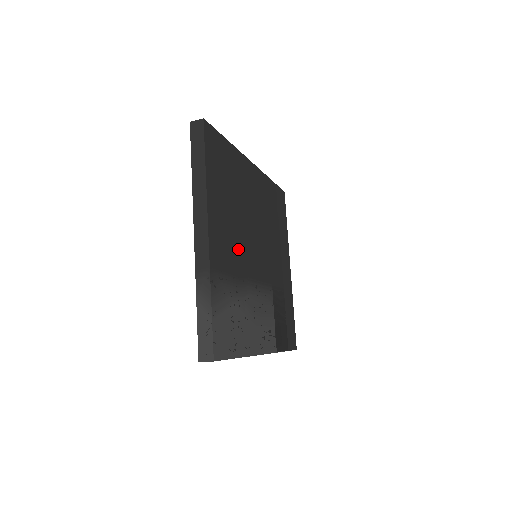
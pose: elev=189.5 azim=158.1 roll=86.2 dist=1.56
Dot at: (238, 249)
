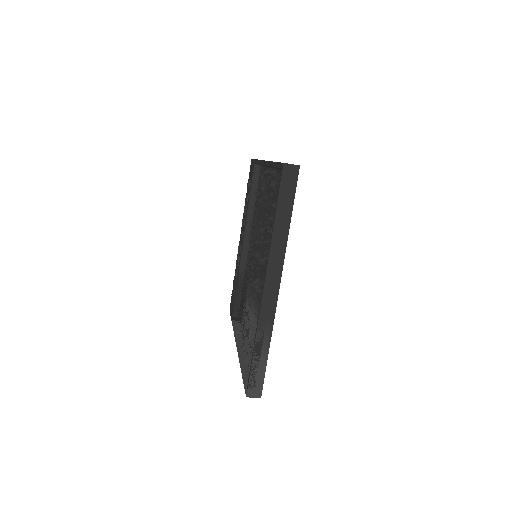
Dot at: occluded
